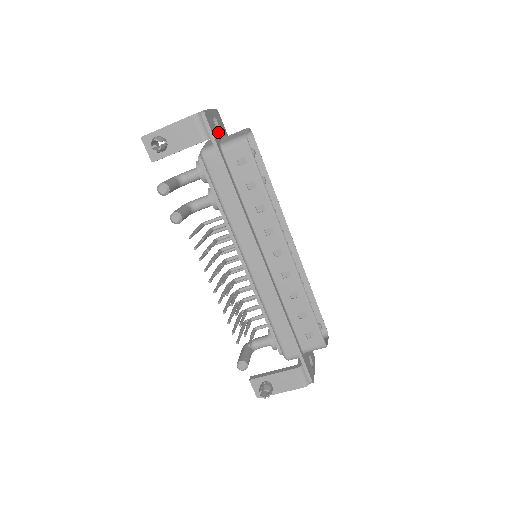
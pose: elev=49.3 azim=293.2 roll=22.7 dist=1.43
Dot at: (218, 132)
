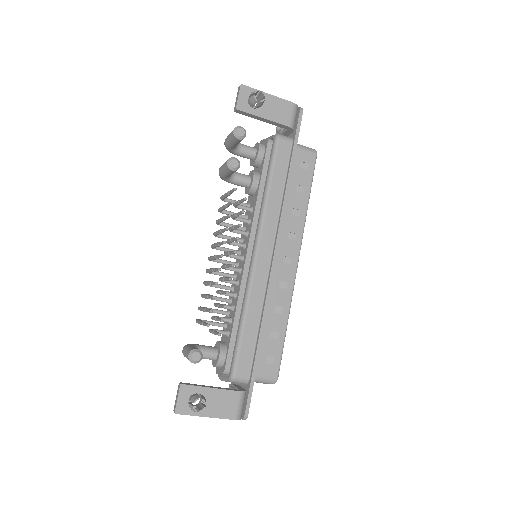
Dot at: occluded
